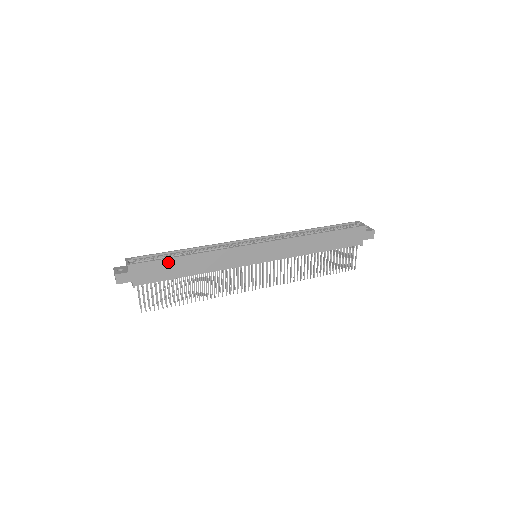
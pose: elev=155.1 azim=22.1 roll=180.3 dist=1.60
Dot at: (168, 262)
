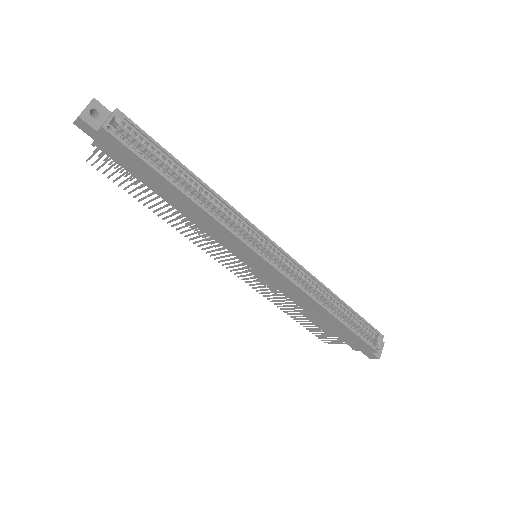
Dot at: (154, 173)
